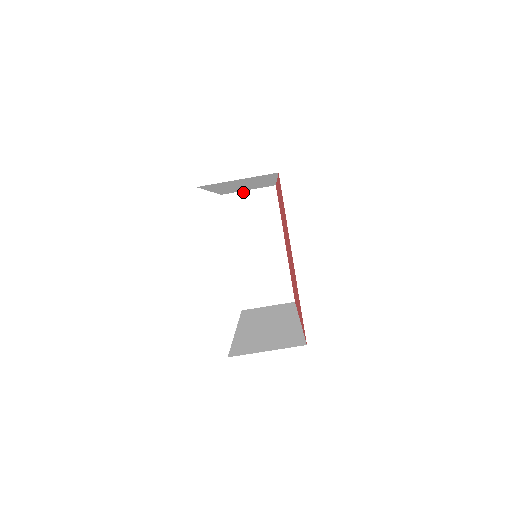
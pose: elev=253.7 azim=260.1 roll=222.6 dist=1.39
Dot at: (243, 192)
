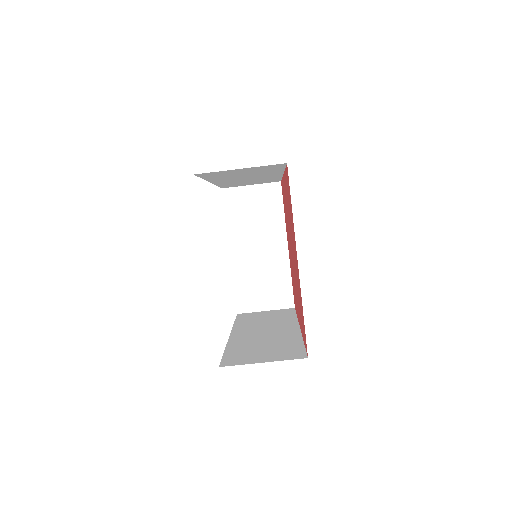
Dot at: (245, 187)
